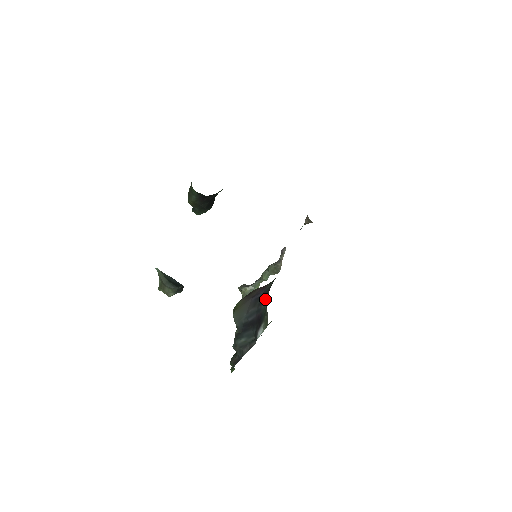
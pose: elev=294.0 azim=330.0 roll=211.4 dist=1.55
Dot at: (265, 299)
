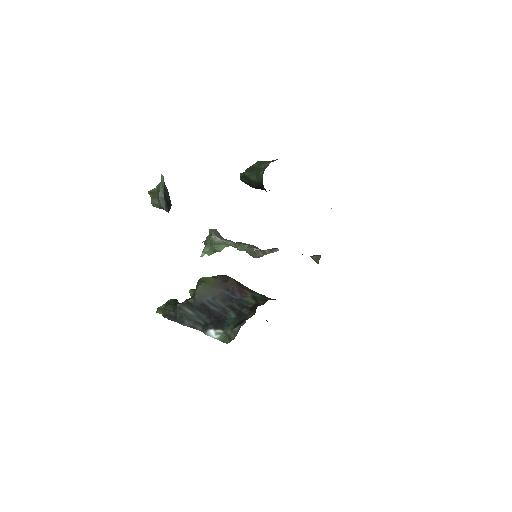
Dot at: (238, 310)
